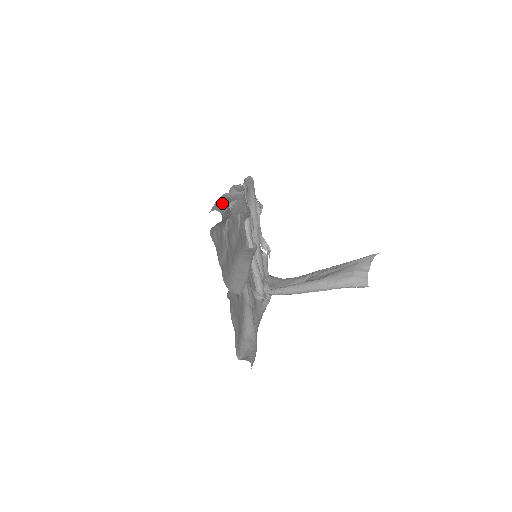
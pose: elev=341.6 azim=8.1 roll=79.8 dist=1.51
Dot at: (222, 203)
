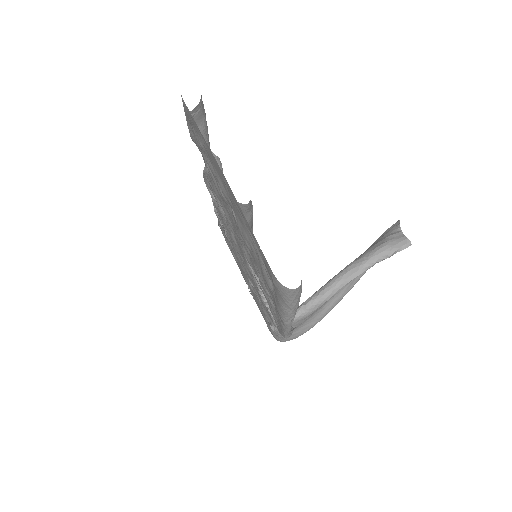
Dot at: occluded
